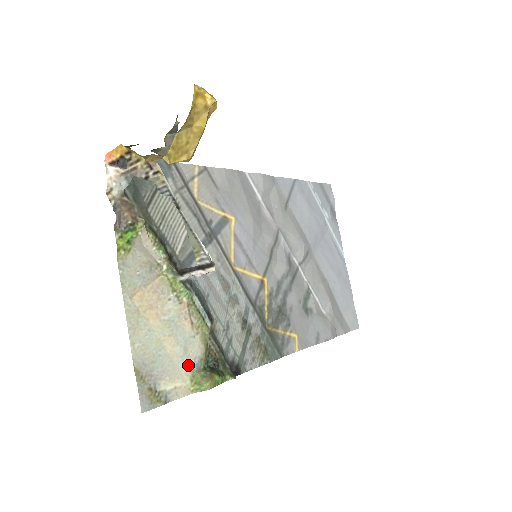
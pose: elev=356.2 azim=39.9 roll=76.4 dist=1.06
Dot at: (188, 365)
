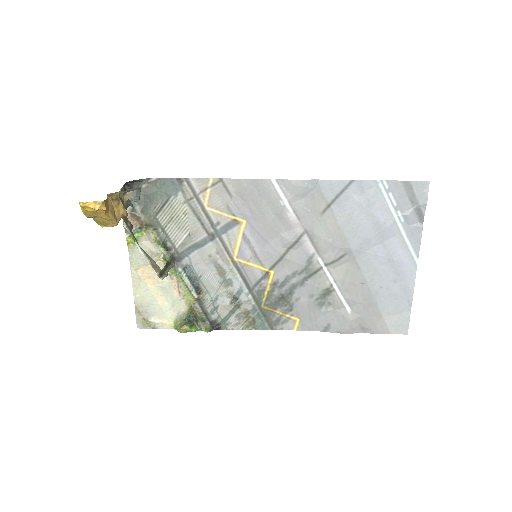
Dot at: (173, 314)
